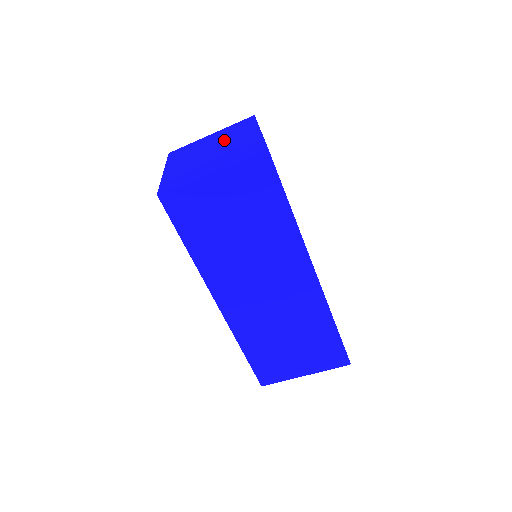
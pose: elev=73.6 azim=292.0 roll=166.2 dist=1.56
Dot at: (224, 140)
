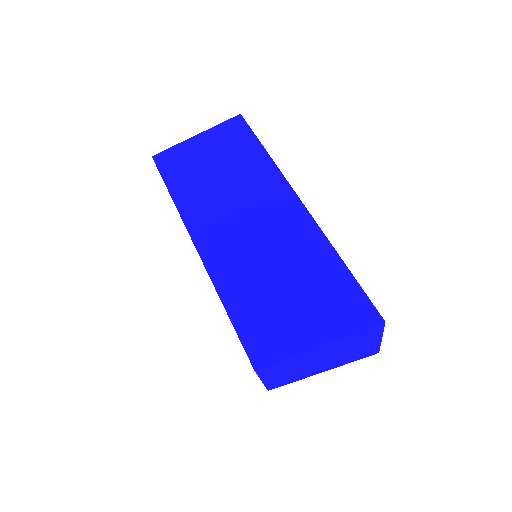
Dot at: occluded
